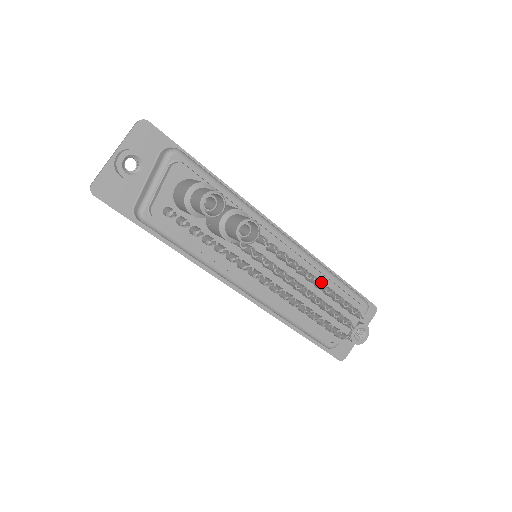
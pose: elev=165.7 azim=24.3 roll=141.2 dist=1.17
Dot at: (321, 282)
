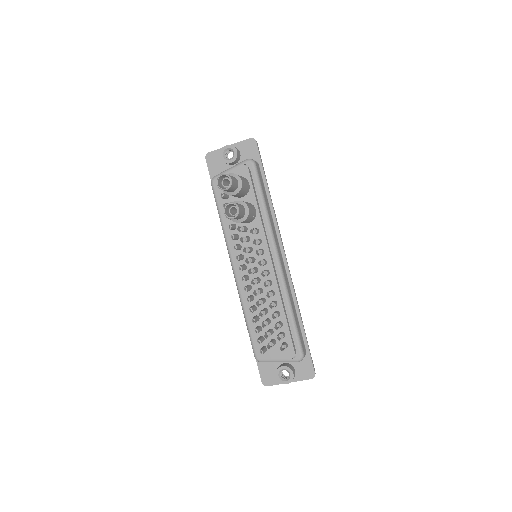
Dot at: (275, 302)
